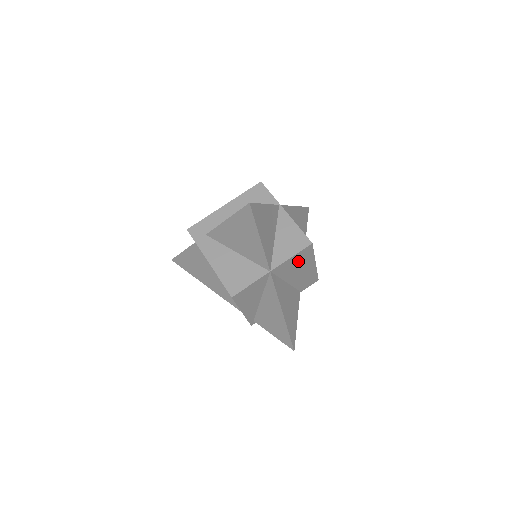
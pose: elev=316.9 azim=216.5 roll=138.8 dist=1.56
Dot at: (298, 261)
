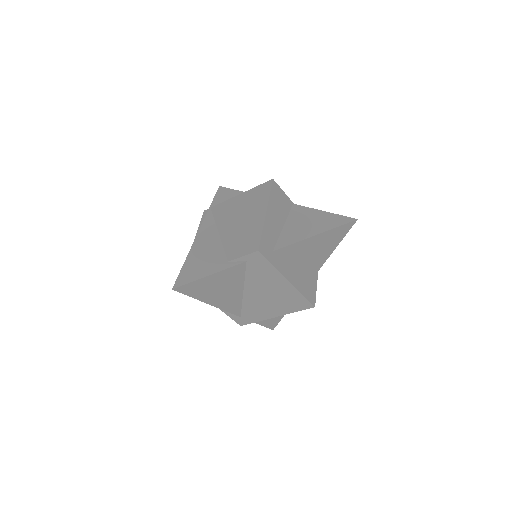
Dot at: occluded
